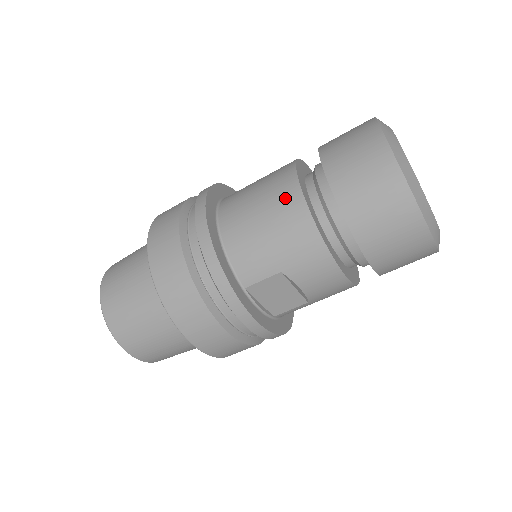
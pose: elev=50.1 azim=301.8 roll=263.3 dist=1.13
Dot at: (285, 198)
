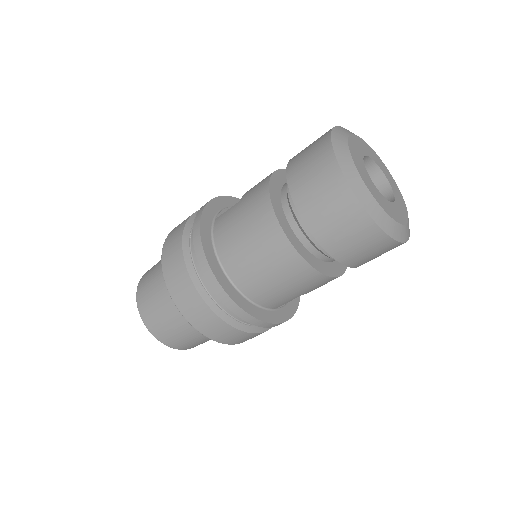
Dot at: (289, 264)
